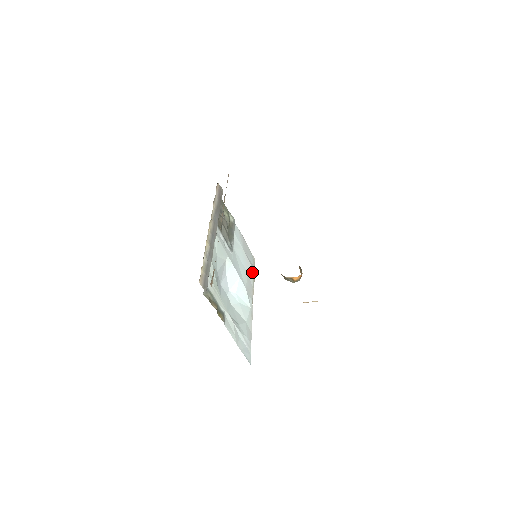
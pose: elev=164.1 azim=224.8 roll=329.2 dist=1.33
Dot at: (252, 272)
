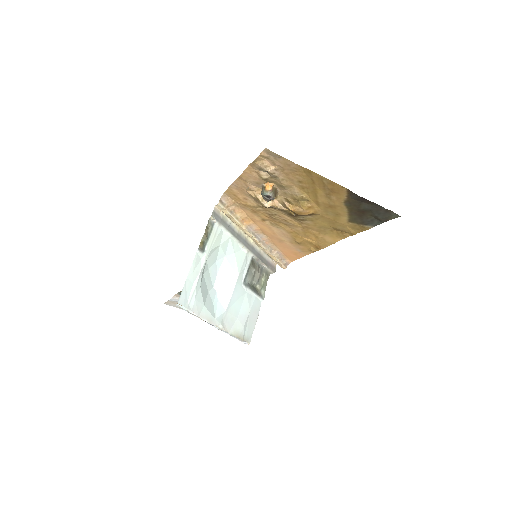
Dot at: (240, 329)
